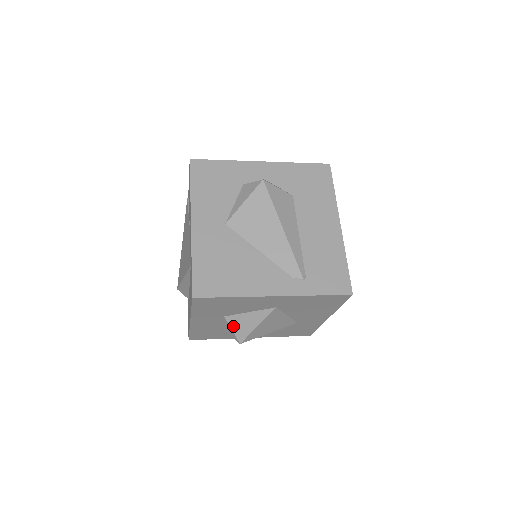
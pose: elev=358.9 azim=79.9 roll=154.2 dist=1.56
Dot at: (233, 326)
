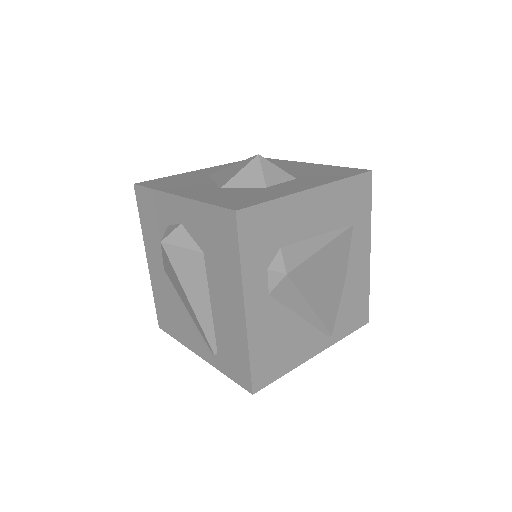
Dot at: occluded
